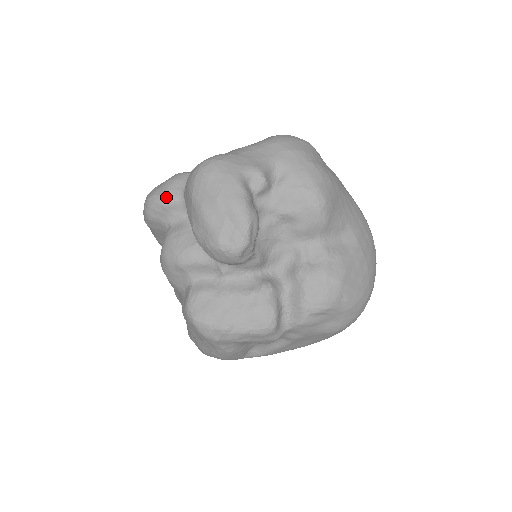
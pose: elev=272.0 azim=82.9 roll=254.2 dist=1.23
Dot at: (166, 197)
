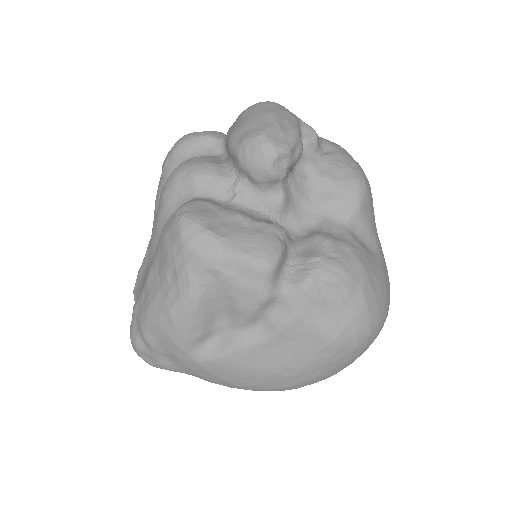
Dot at: (206, 133)
